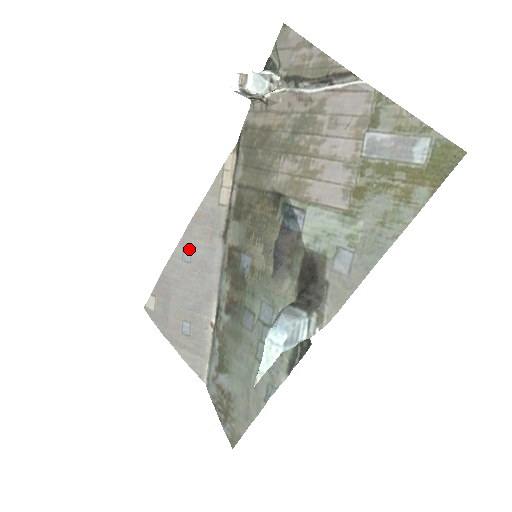
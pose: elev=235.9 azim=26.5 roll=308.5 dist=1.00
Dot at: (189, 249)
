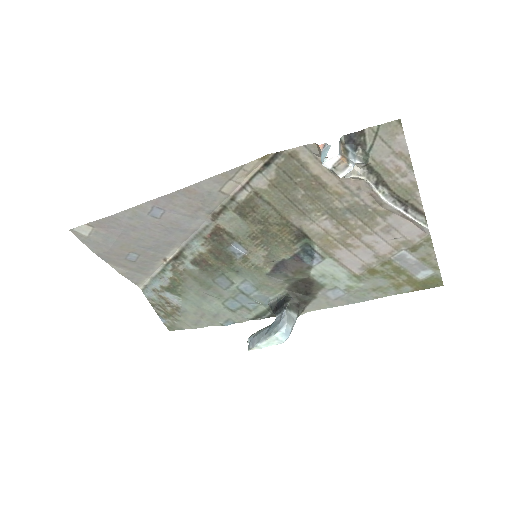
Dot at: (162, 210)
